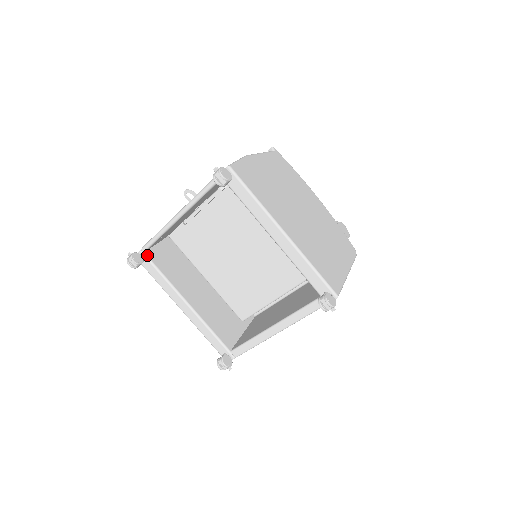
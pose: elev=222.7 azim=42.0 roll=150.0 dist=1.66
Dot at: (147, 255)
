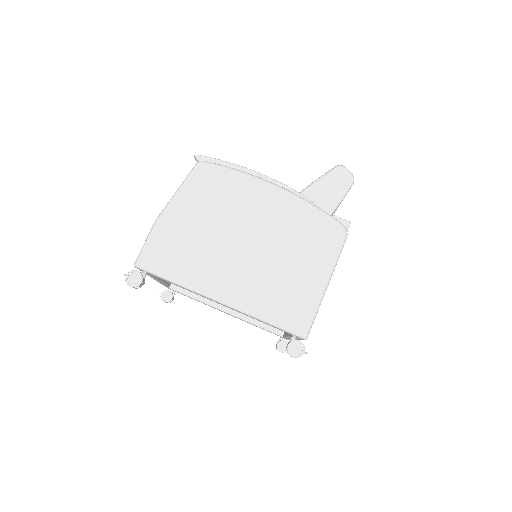
Dot at: (173, 288)
